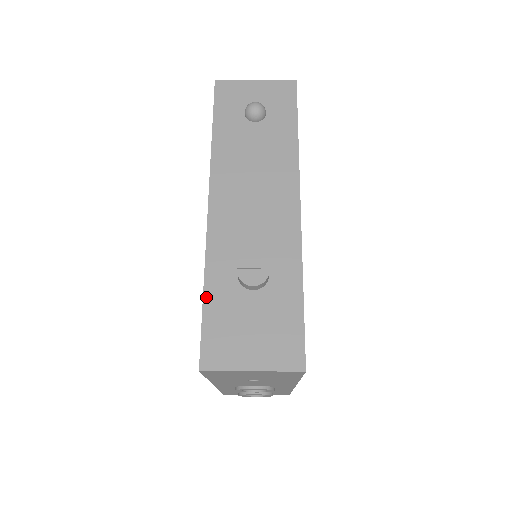
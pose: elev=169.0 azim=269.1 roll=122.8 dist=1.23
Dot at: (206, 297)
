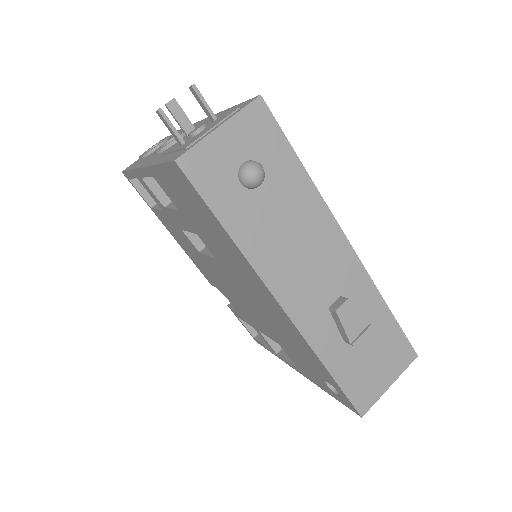
Dot at: (334, 374)
